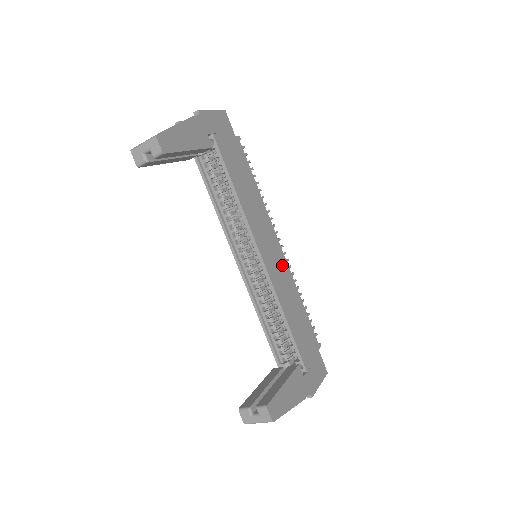
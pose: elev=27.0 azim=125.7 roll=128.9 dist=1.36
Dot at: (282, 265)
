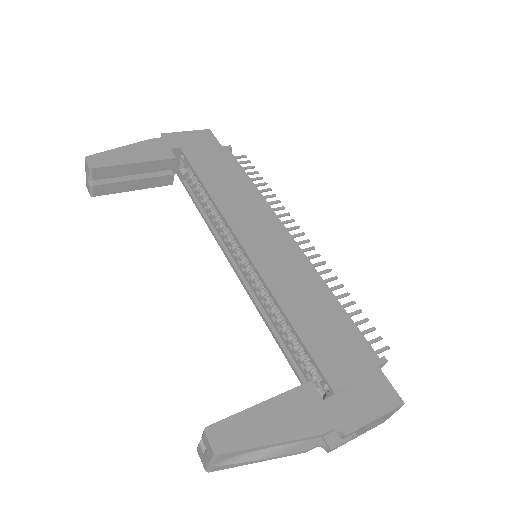
Dot at: (292, 257)
